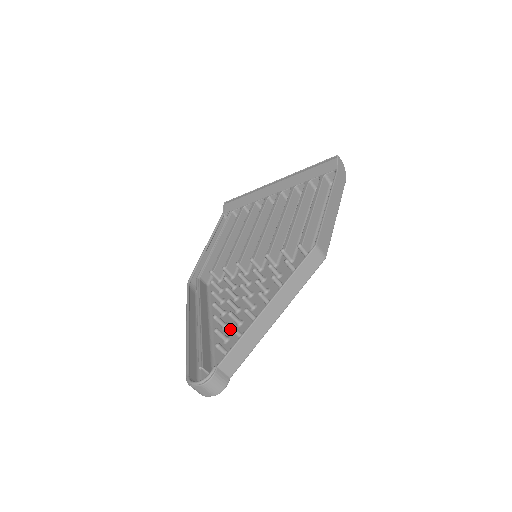
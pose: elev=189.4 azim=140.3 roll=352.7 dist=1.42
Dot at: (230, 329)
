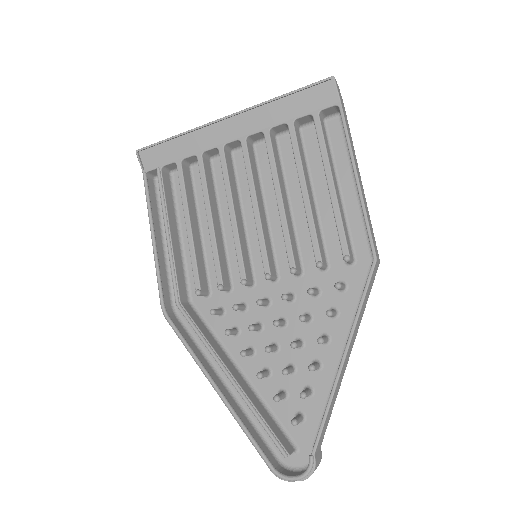
Dot at: occluded
